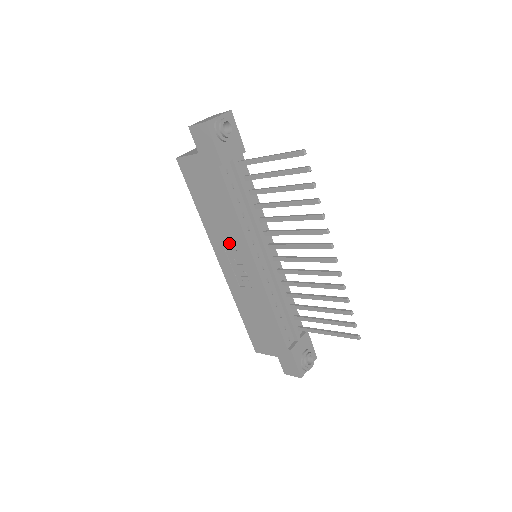
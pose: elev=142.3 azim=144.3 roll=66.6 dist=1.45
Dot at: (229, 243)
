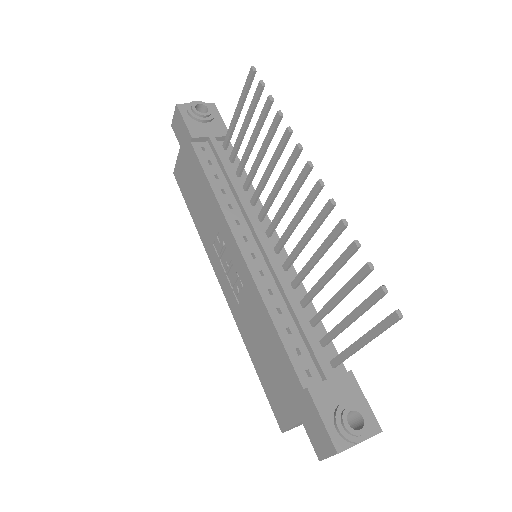
Dot at: (217, 240)
